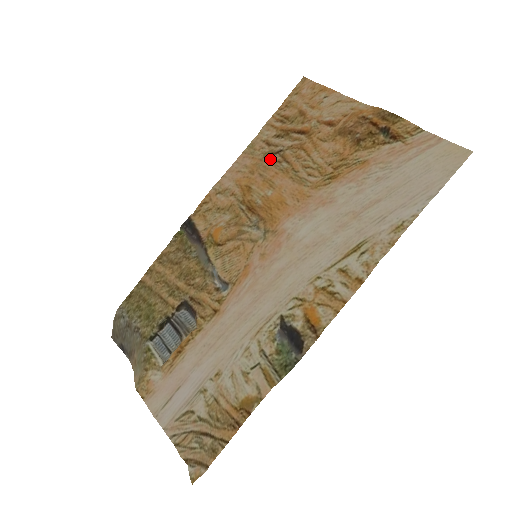
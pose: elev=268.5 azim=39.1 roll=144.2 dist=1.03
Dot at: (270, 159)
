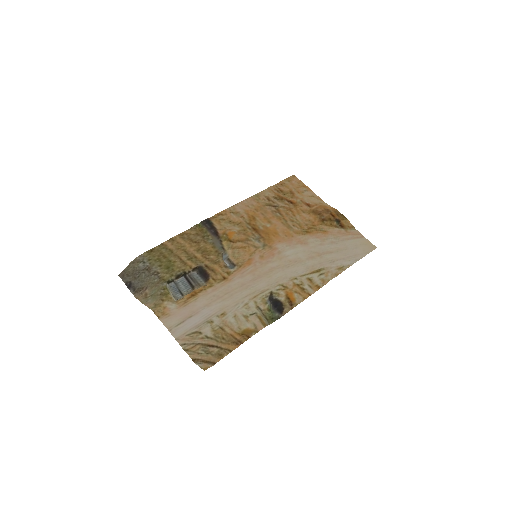
Dot at: (269, 208)
